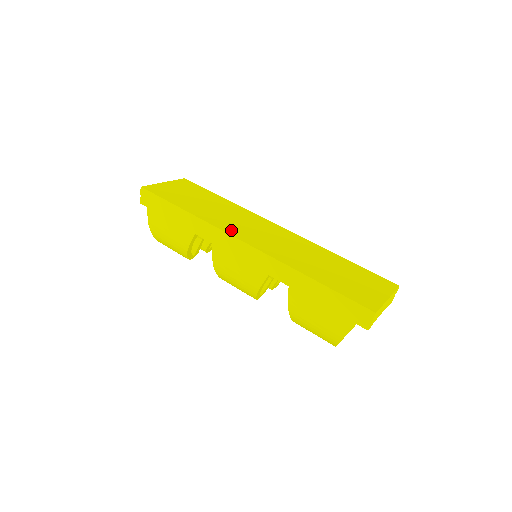
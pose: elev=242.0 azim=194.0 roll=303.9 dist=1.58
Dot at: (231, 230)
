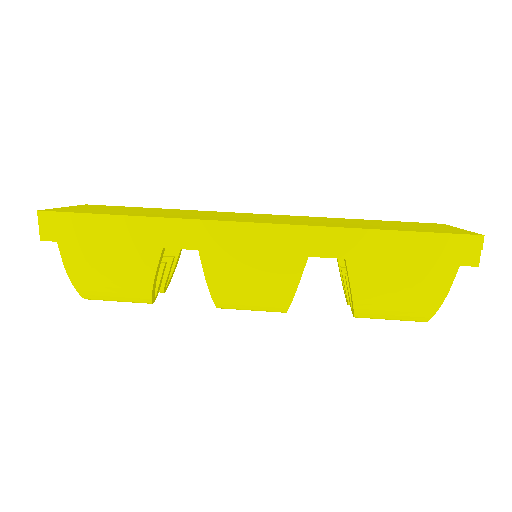
Dot at: (222, 219)
